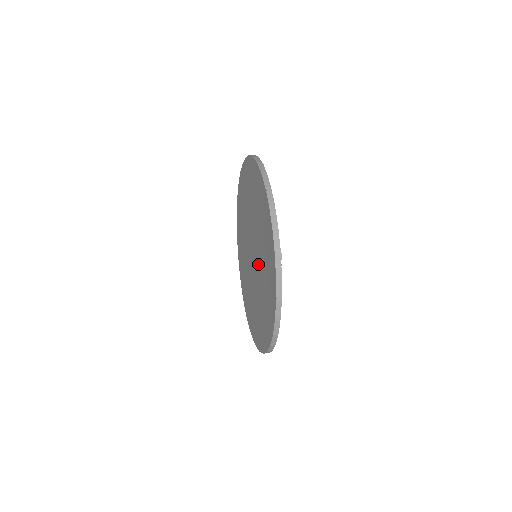
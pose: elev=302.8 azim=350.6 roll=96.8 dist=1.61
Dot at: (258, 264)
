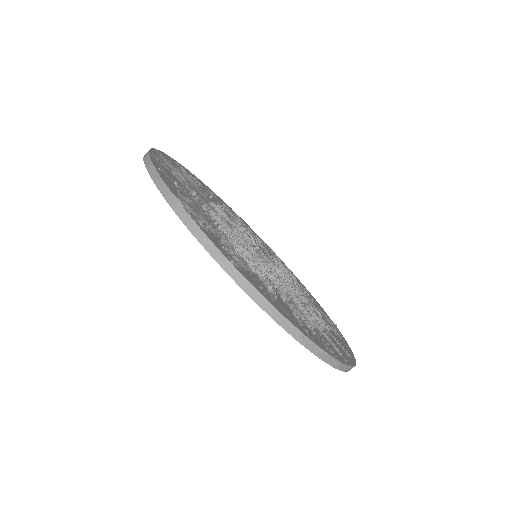
Dot at: occluded
